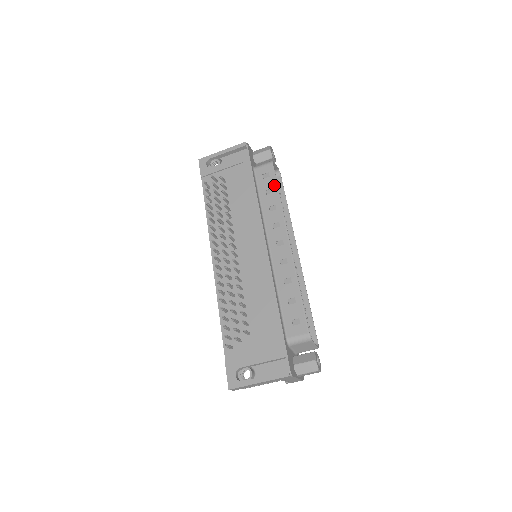
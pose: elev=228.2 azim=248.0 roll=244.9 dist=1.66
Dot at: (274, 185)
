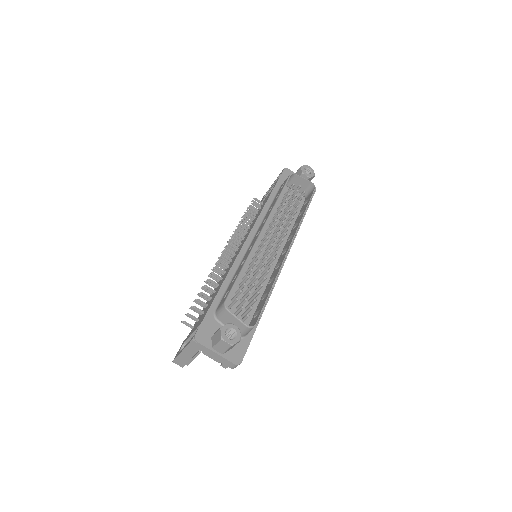
Dot at: (281, 190)
